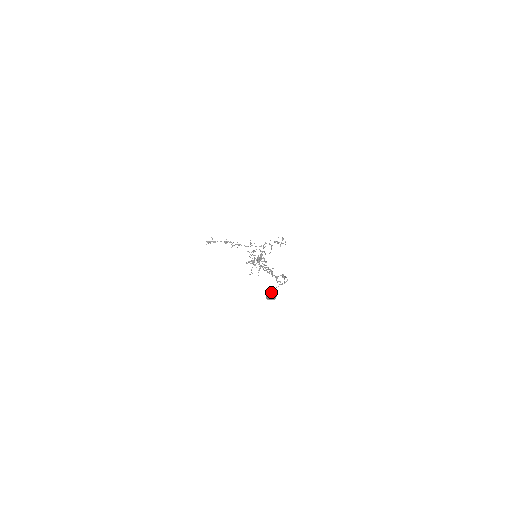
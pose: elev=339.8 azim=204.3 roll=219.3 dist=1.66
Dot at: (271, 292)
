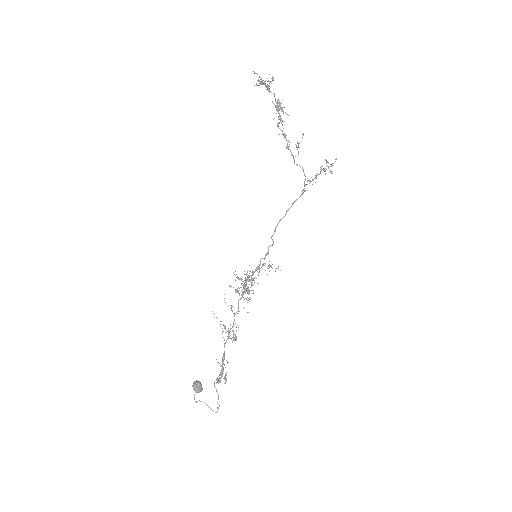
Dot at: (201, 388)
